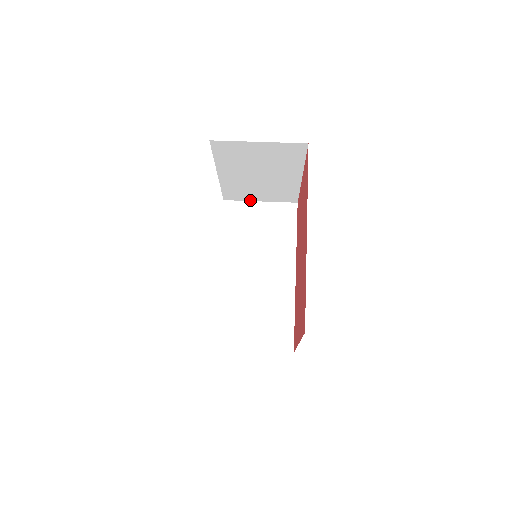
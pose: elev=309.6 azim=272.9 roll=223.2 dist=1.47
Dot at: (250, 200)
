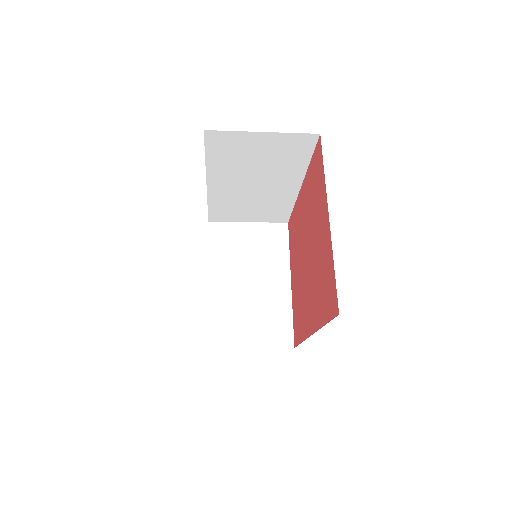
Dot at: (238, 347)
